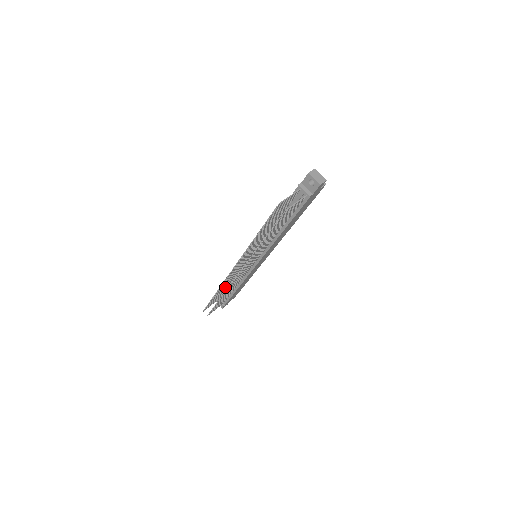
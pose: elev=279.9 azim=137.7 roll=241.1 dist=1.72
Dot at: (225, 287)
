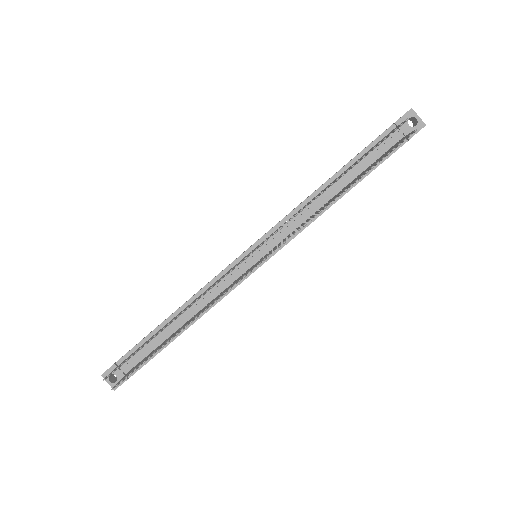
Dot at: occluded
